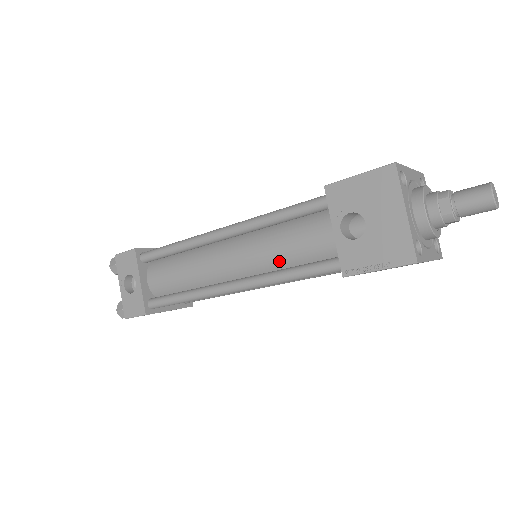
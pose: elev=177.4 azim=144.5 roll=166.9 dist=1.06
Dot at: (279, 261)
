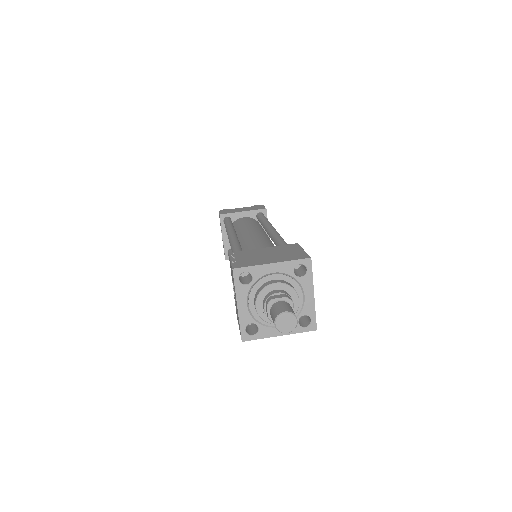
Dot at: occluded
